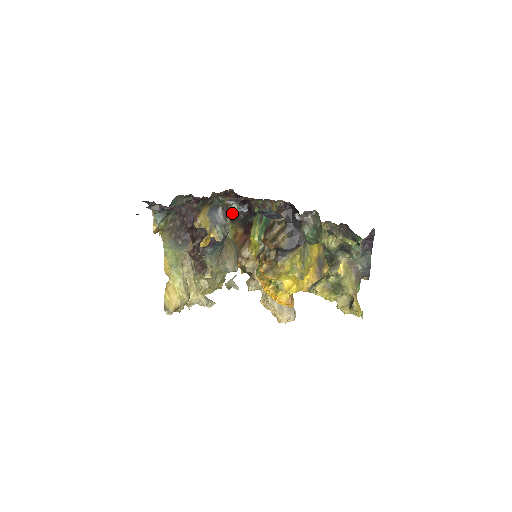
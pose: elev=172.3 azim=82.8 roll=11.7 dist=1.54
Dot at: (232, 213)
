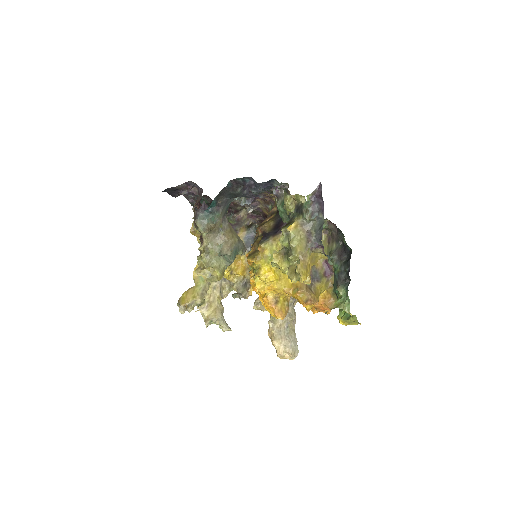
Dot at: occluded
